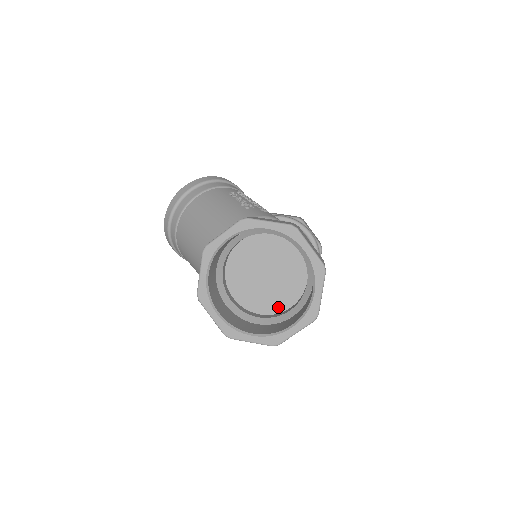
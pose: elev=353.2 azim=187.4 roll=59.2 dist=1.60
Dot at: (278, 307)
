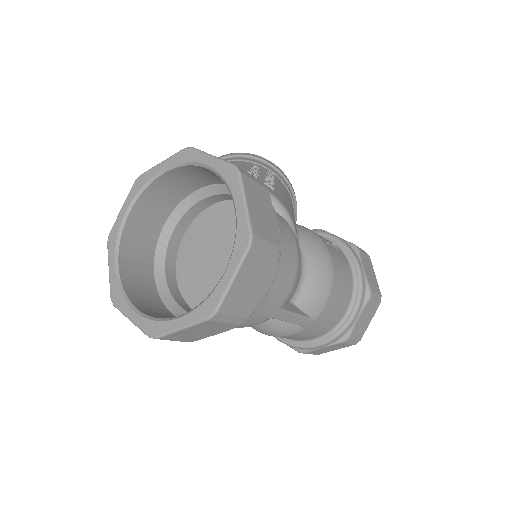
Dot at: occluded
